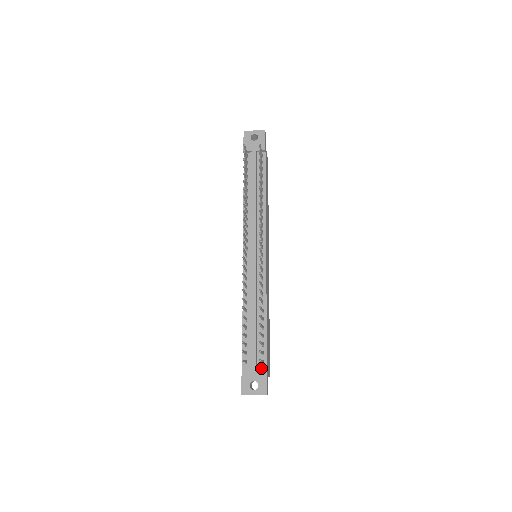
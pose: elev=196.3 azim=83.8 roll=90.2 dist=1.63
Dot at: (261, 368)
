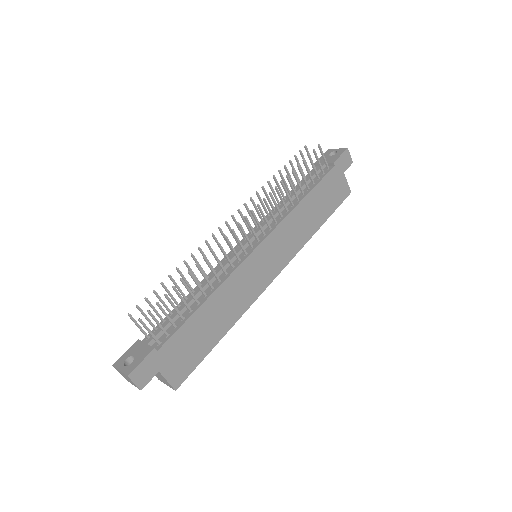
Dot at: (150, 346)
